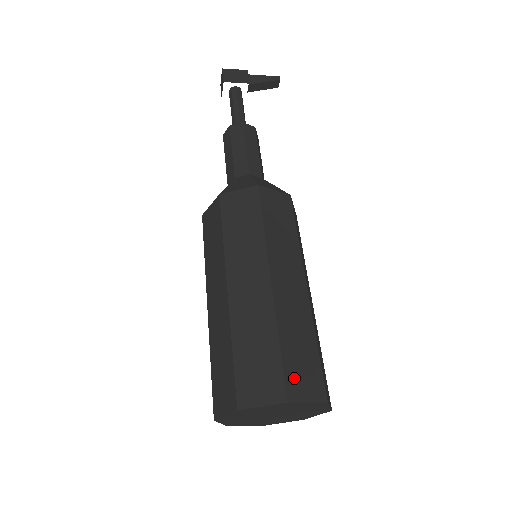
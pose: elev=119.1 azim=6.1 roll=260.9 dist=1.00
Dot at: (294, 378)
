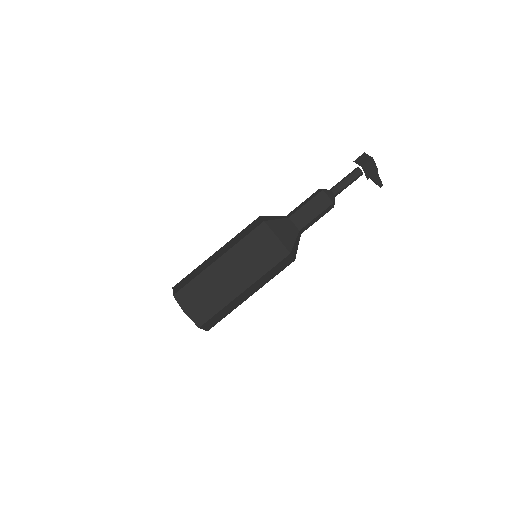
Dot at: (209, 322)
